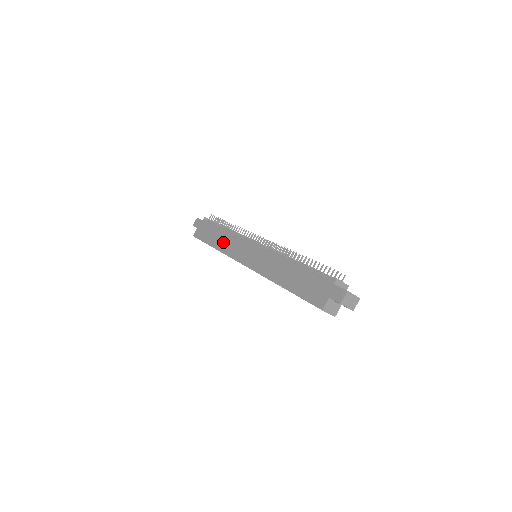
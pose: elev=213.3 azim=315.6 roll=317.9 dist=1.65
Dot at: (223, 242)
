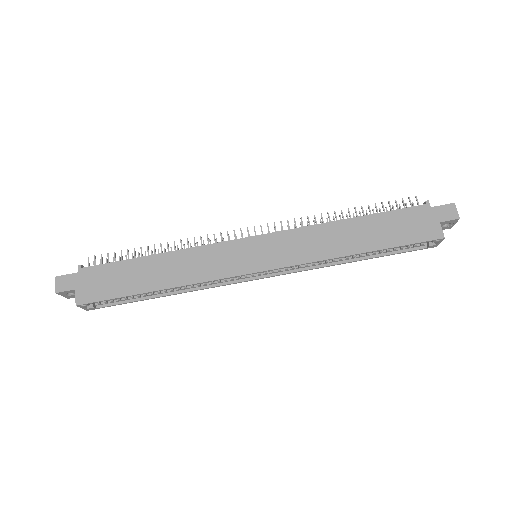
Dot at: (176, 271)
